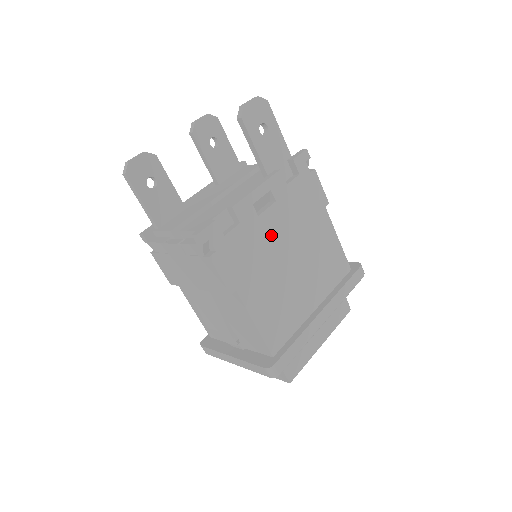
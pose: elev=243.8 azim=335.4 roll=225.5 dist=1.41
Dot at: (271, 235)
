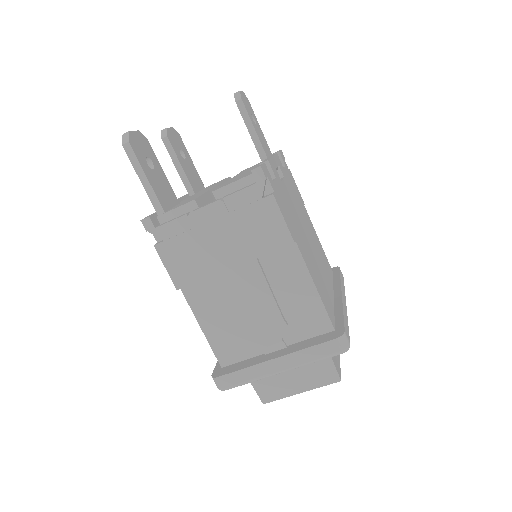
Dot at: (292, 205)
